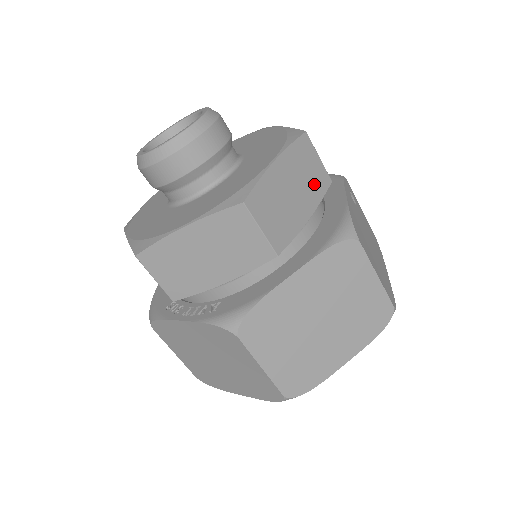
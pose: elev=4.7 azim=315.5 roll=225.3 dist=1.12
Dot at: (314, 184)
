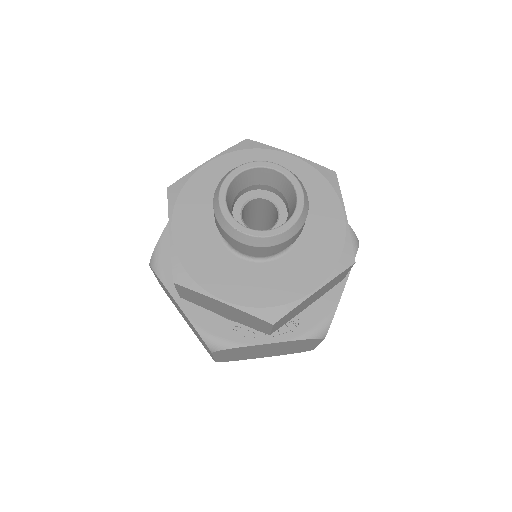
Dot at: occluded
